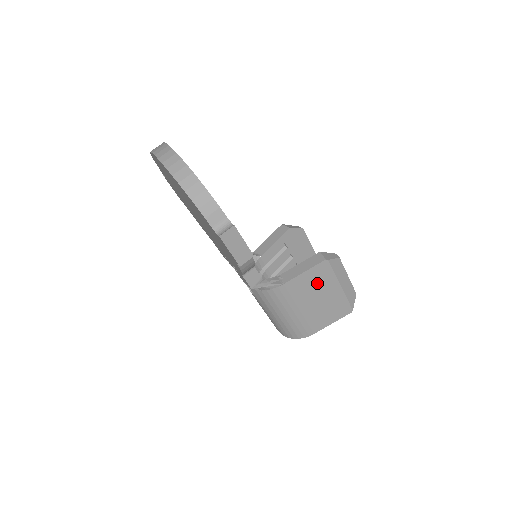
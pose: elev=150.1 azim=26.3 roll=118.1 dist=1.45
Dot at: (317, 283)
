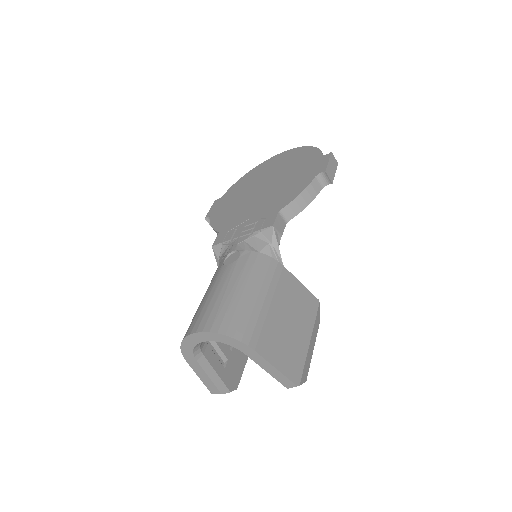
Dot at: (300, 306)
